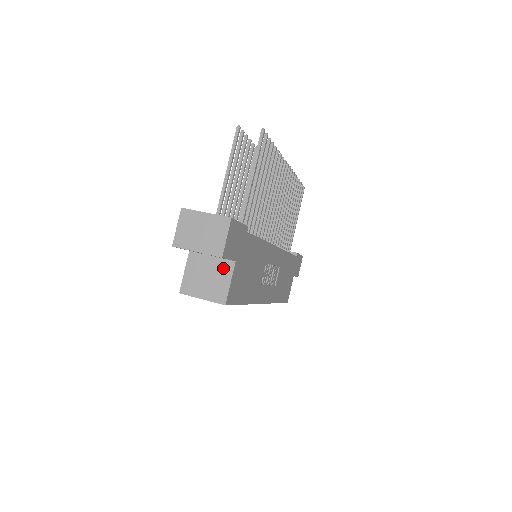
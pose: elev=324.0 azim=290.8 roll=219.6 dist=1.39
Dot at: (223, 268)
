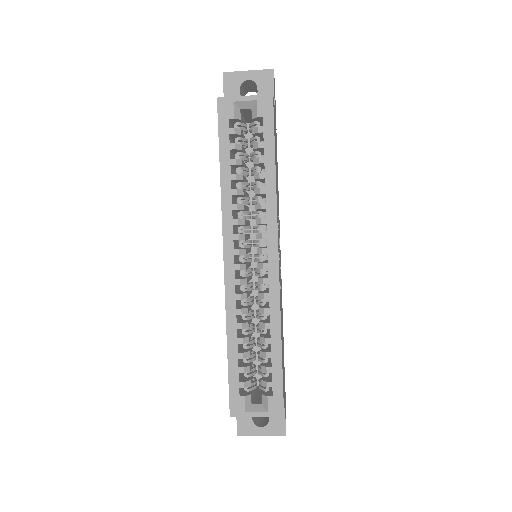
Dot at: occluded
